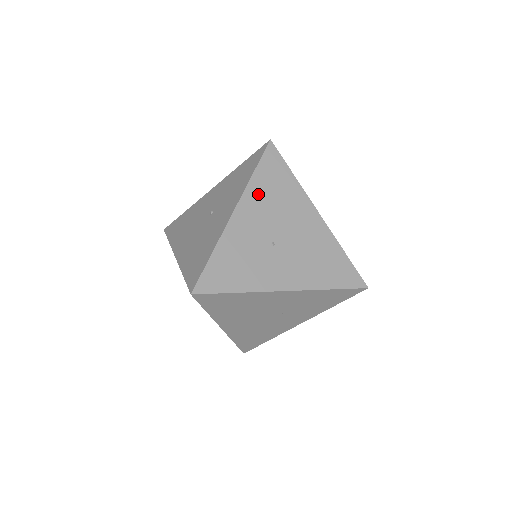
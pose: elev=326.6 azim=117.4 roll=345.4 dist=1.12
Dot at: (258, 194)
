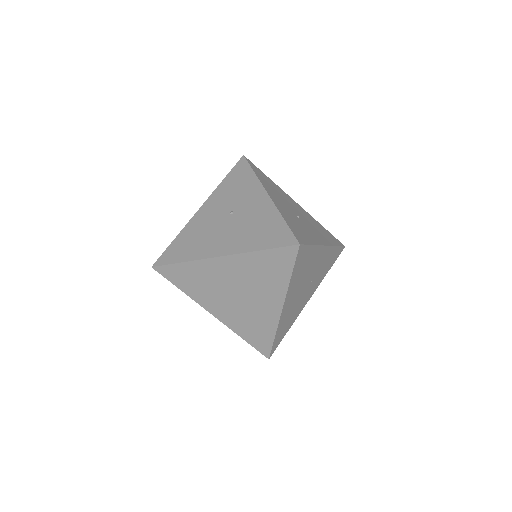
Dot at: (267, 186)
